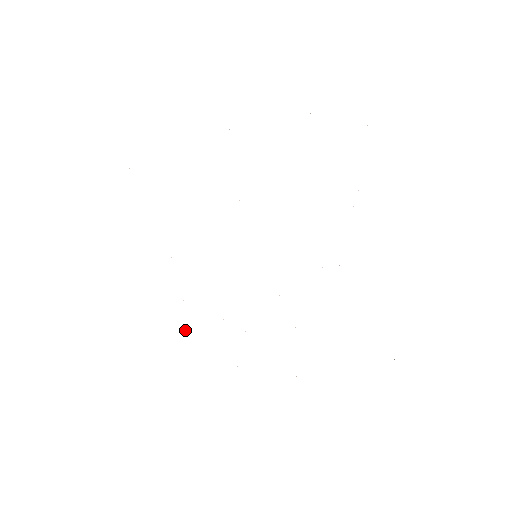
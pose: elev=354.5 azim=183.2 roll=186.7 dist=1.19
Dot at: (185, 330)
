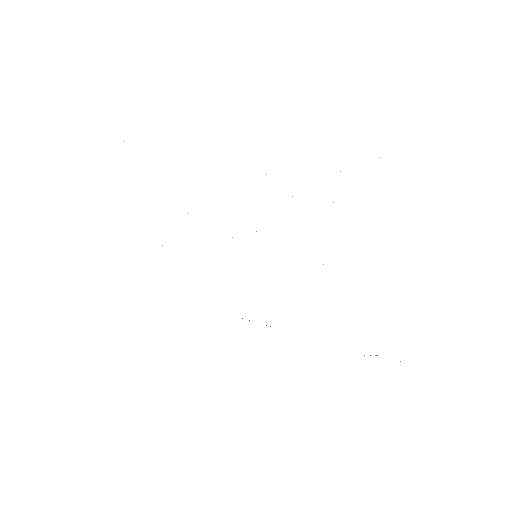
Dot at: occluded
